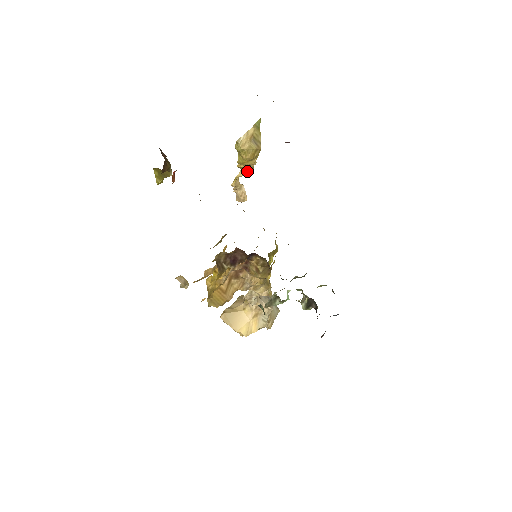
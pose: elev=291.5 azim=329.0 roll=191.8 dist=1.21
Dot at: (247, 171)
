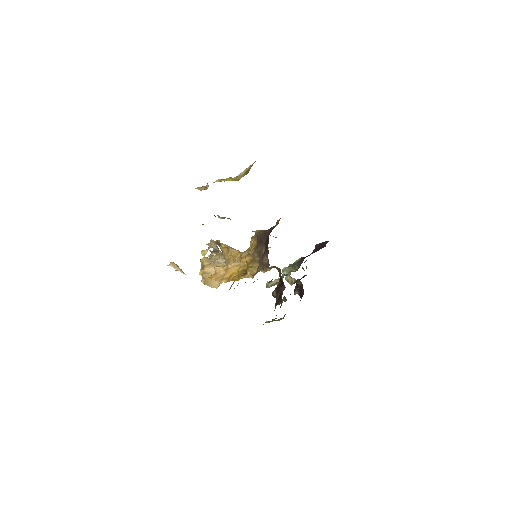
Dot at: occluded
